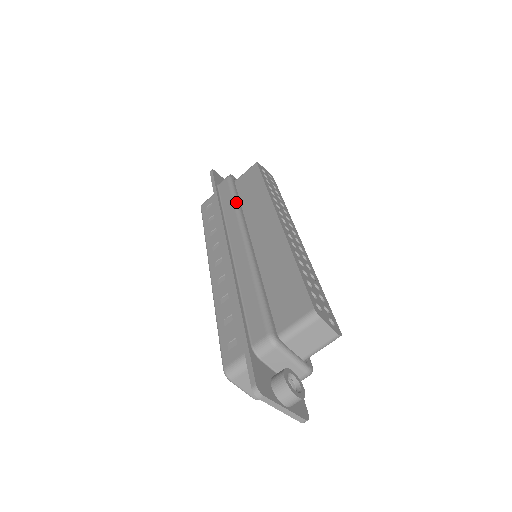
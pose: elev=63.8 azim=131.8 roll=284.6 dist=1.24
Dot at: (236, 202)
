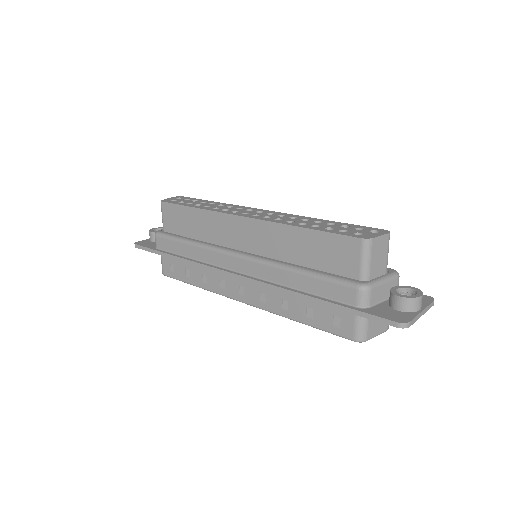
Dot at: (192, 243)
